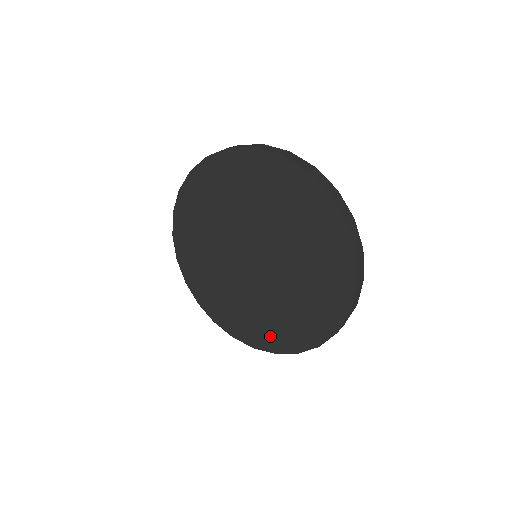
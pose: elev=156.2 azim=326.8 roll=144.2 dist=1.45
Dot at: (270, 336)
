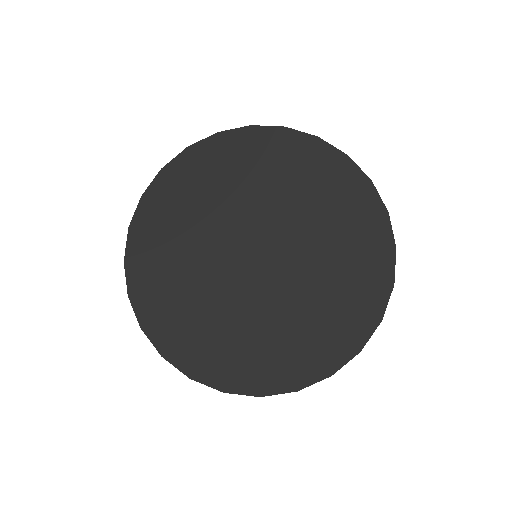
Dot at: (286, 365)
